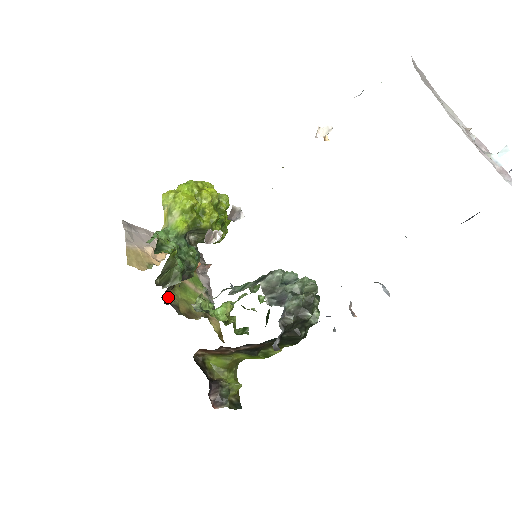
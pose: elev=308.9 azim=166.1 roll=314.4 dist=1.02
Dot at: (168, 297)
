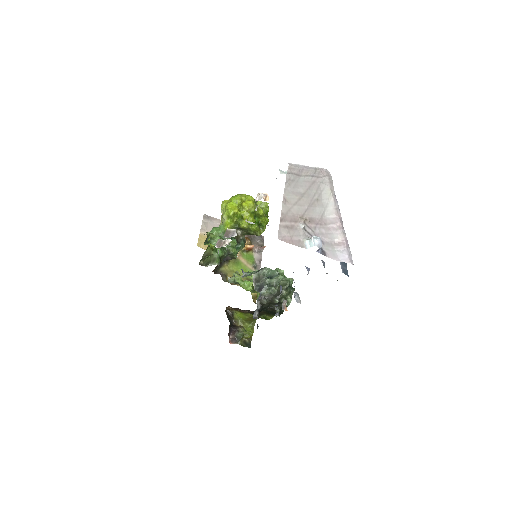
Dot at: (221, 269)
